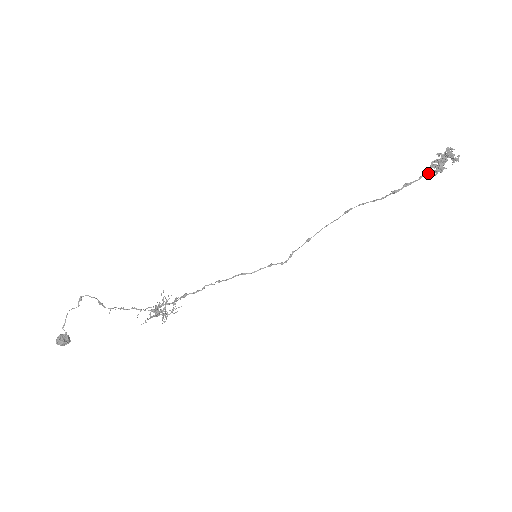
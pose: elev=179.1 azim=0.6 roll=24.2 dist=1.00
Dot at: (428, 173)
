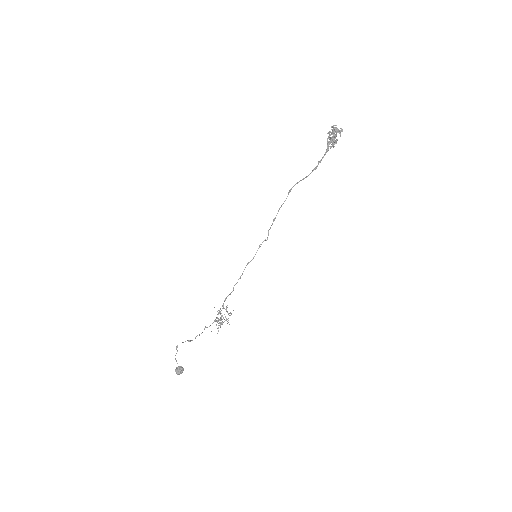
Dot at: (328, 148)
